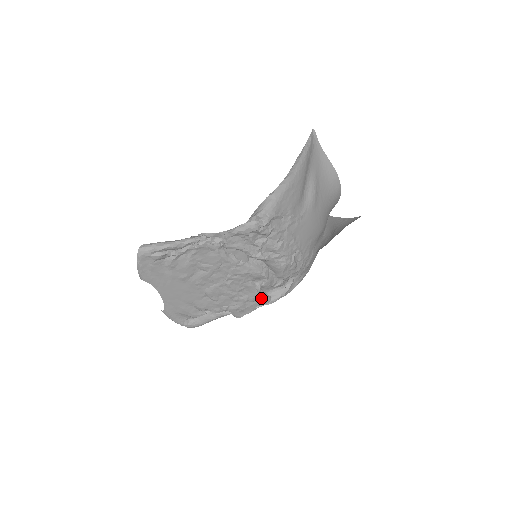
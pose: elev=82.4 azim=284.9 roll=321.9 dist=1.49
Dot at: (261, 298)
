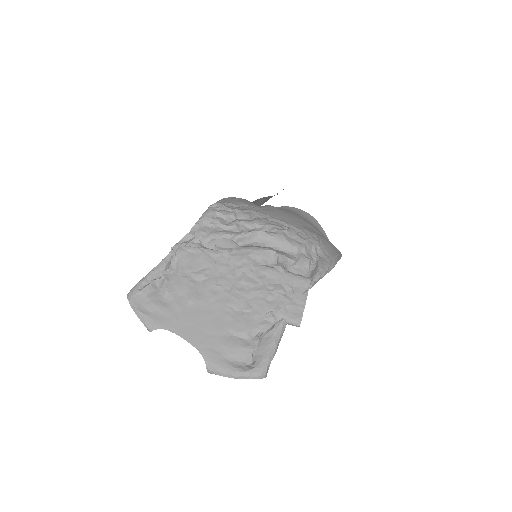
Dot at: (295, 279)
